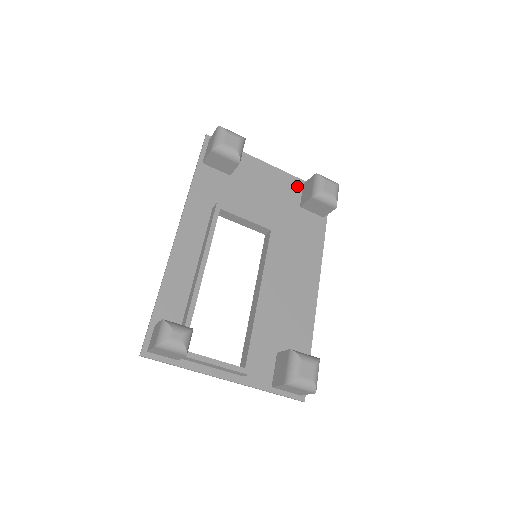
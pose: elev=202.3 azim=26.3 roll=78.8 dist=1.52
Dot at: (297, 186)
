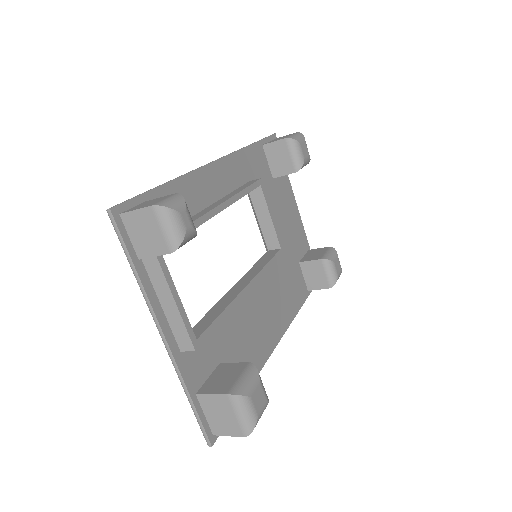
Dot at: (305, 246)
